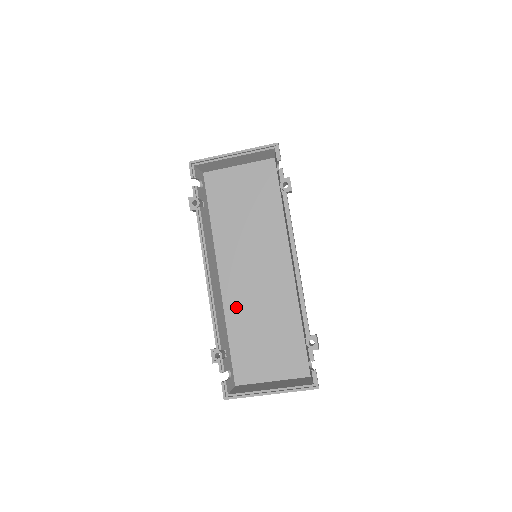
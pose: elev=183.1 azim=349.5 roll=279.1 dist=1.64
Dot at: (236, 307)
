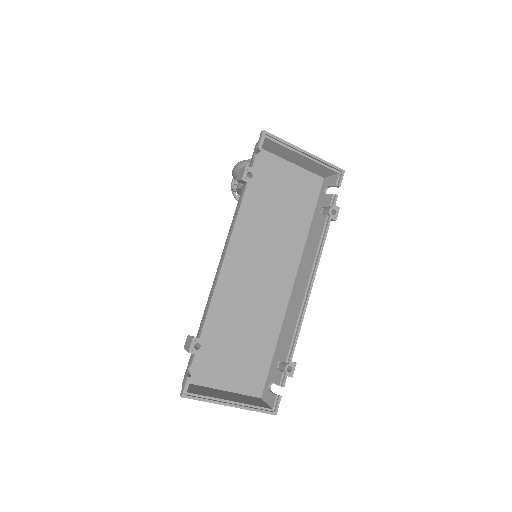
Dot at: (225, 300)
